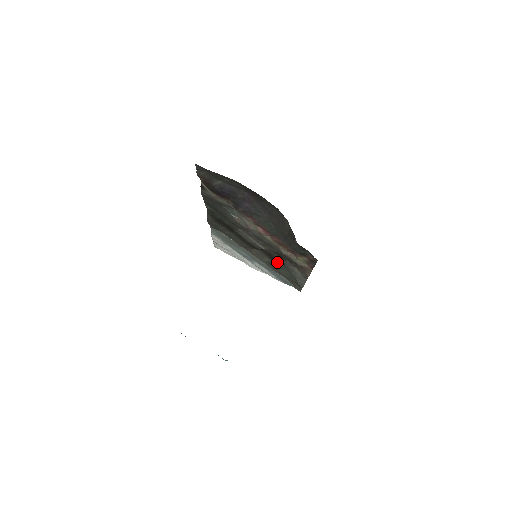
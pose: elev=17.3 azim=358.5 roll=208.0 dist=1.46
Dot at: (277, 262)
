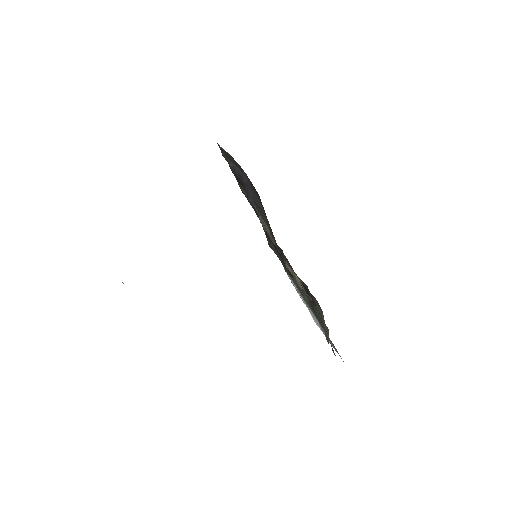
Dot at: (312, 302)
